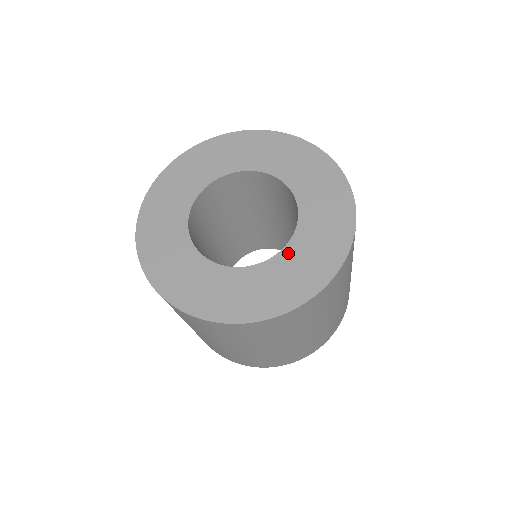
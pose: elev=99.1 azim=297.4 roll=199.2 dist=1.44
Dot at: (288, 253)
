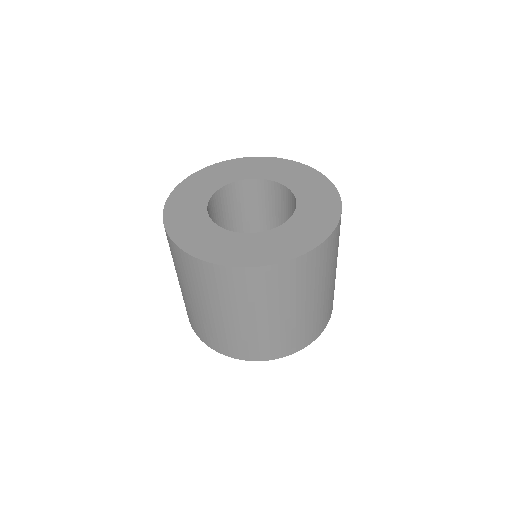
Dot at: (272, 233)
